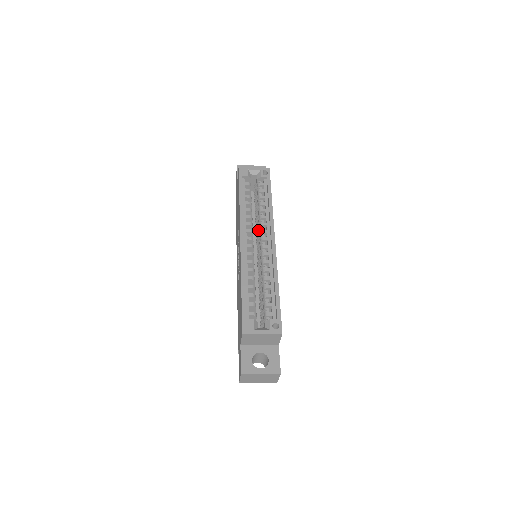
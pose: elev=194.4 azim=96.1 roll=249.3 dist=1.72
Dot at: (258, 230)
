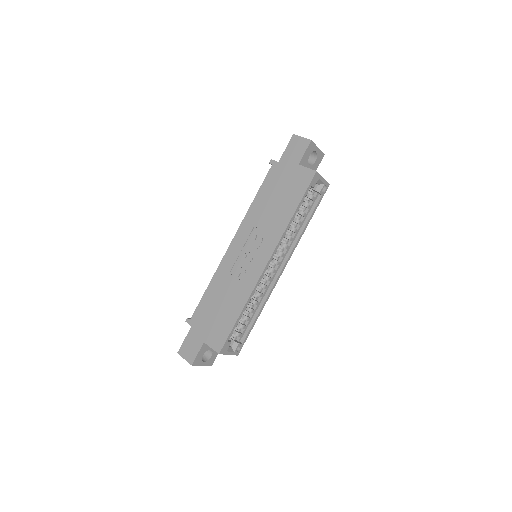
Dot at: (279, 246)
